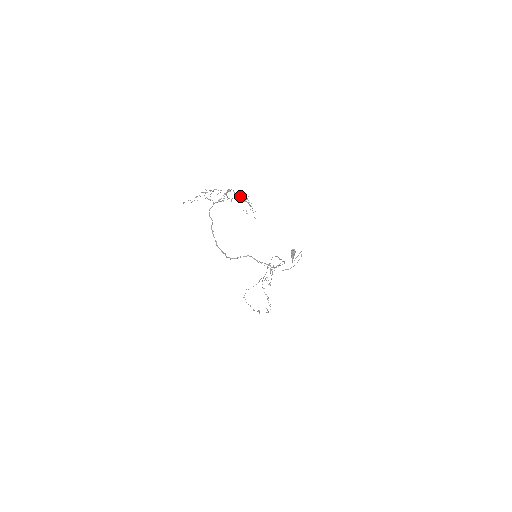
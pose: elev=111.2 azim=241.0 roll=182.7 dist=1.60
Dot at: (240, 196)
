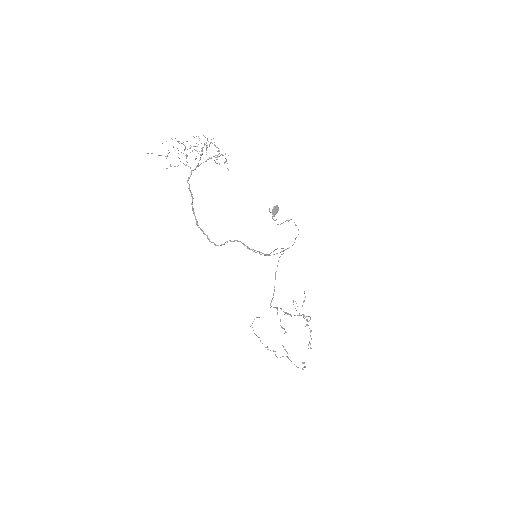
Dot at: (205, 137)
